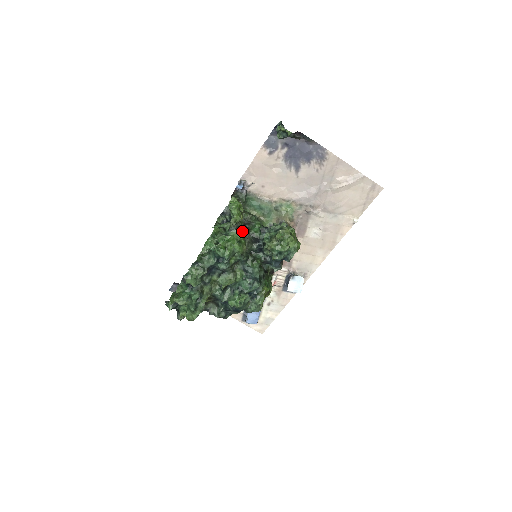
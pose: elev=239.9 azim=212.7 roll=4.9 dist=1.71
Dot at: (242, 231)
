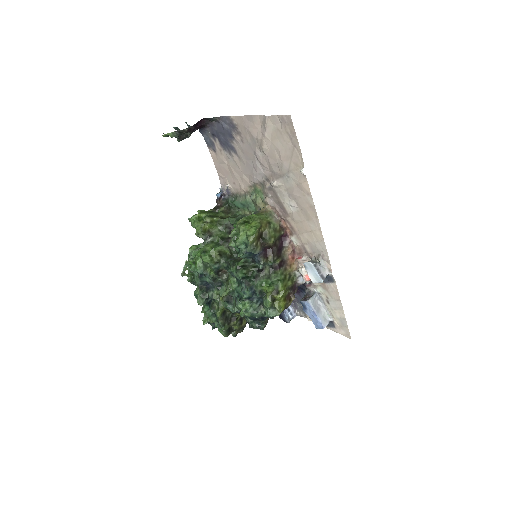
Dot at: (218, 239)
